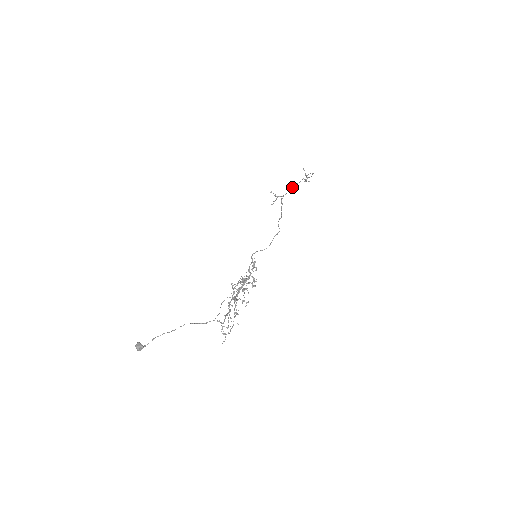
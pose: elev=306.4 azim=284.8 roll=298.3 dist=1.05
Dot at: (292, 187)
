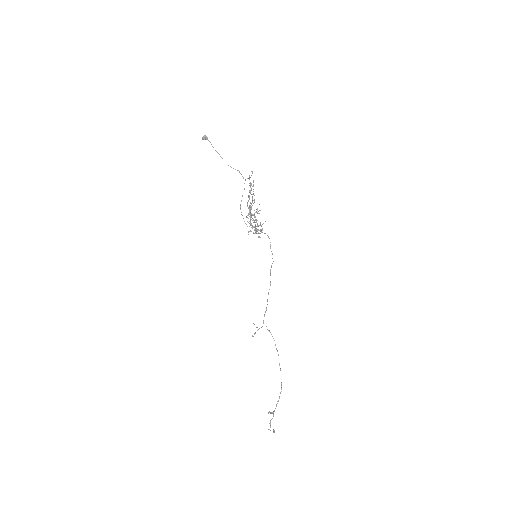
Dot at: occluded
